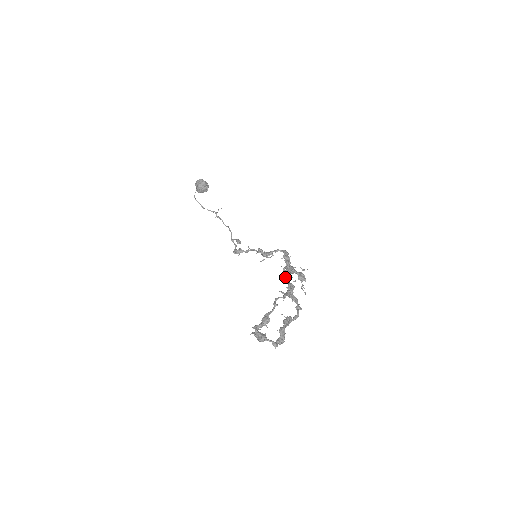
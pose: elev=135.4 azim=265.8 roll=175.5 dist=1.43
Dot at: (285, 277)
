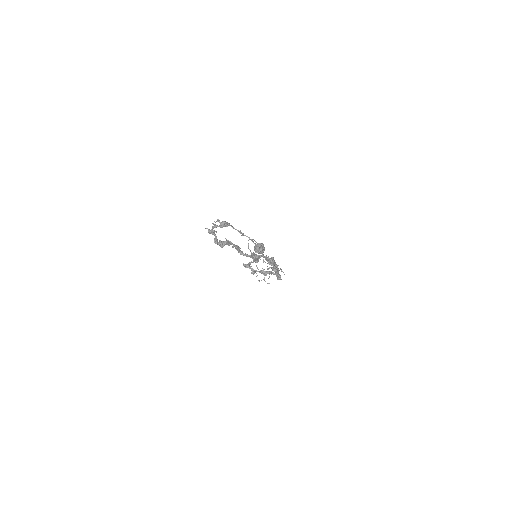
Dot at: occluded
